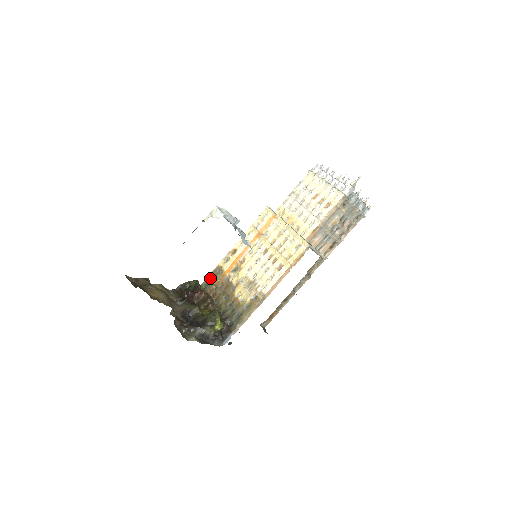
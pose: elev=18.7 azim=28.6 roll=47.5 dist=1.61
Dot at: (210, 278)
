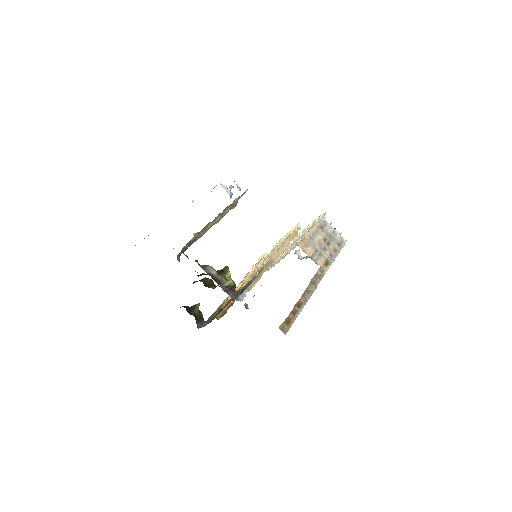
Dot at: occluded
